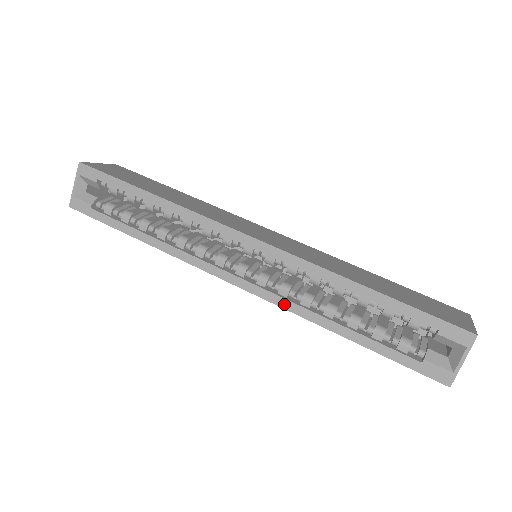
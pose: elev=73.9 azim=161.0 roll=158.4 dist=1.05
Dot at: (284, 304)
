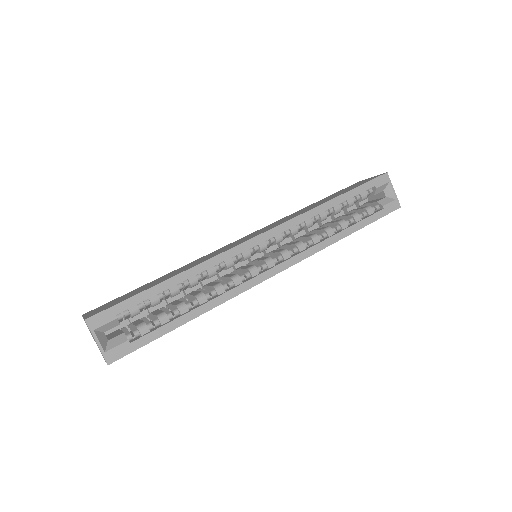
Dot at: (310, 252)
